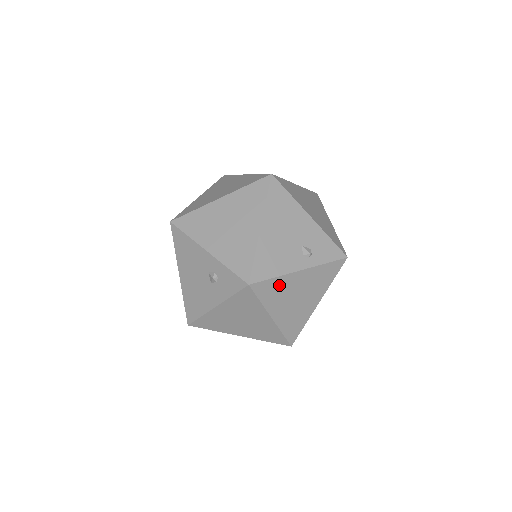
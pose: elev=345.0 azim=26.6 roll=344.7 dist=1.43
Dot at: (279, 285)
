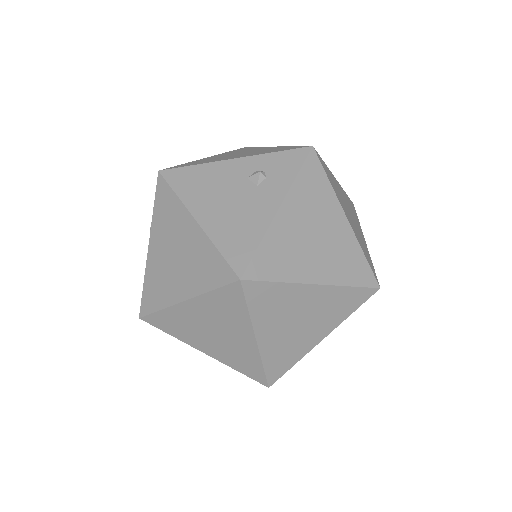
Dot at: (331, 178)
